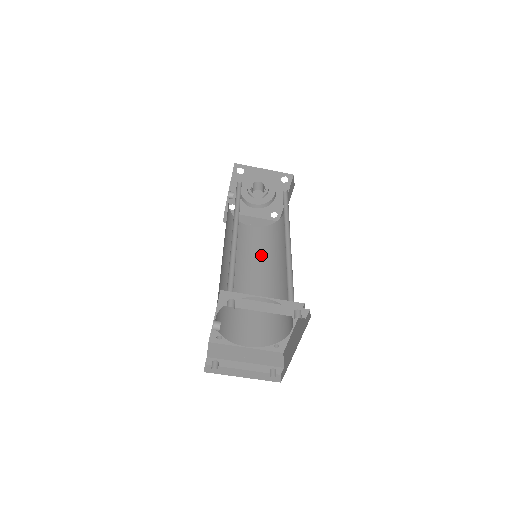
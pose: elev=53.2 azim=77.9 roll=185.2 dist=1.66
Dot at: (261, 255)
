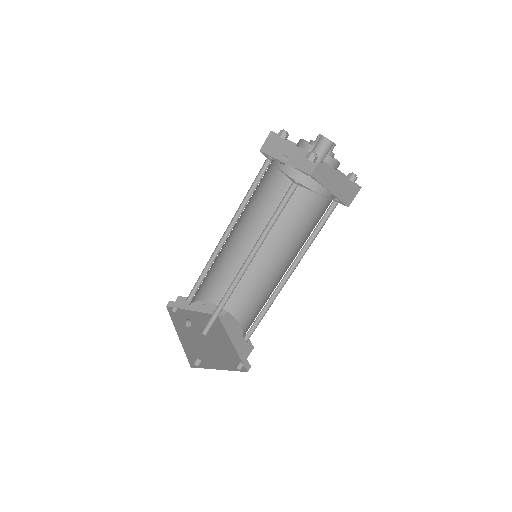
Dot at: (271, 212)
